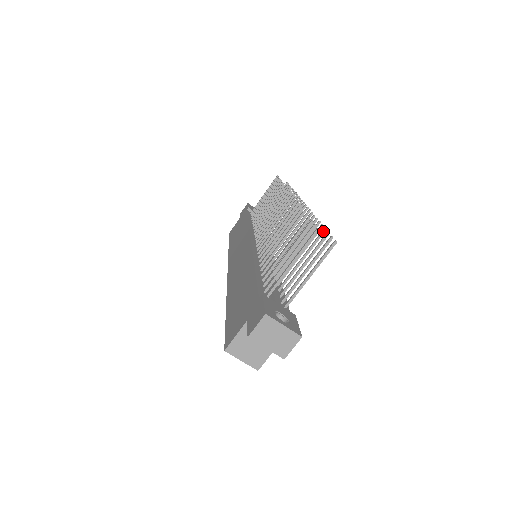
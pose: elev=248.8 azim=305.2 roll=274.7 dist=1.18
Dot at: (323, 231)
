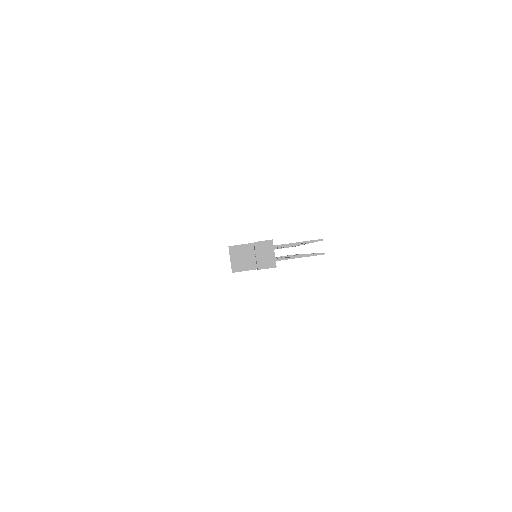
Dot at: occluded
